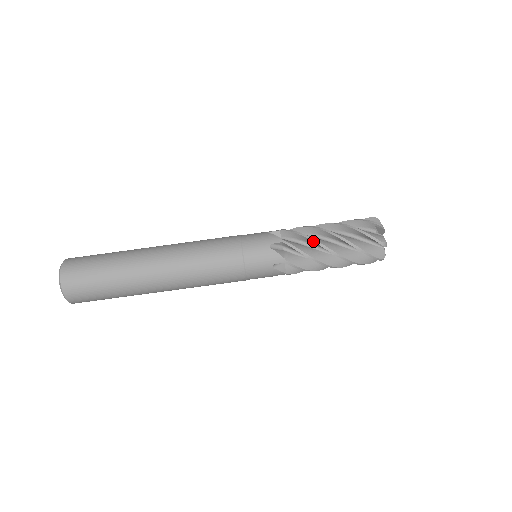
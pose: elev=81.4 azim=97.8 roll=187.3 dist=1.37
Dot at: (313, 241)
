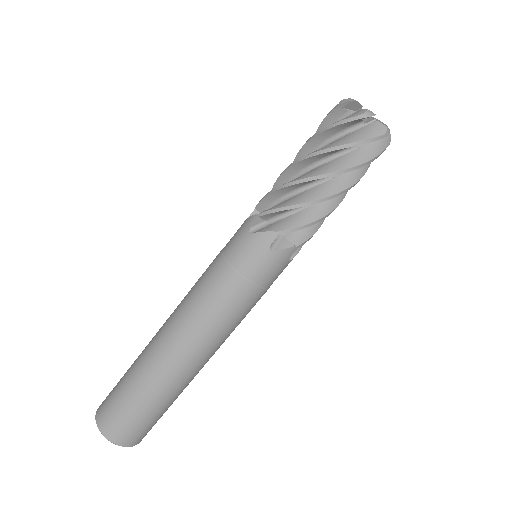
Dot at: (287, 186)
